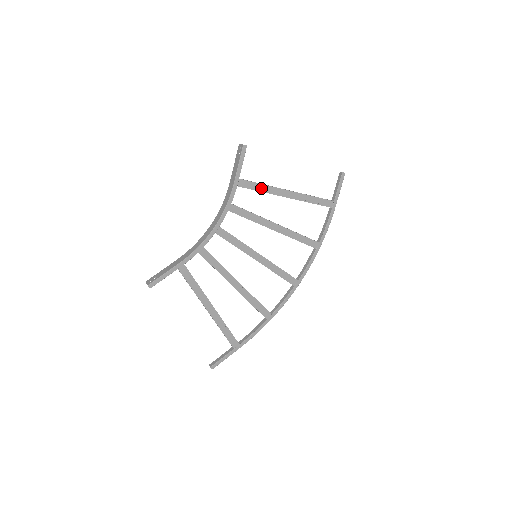
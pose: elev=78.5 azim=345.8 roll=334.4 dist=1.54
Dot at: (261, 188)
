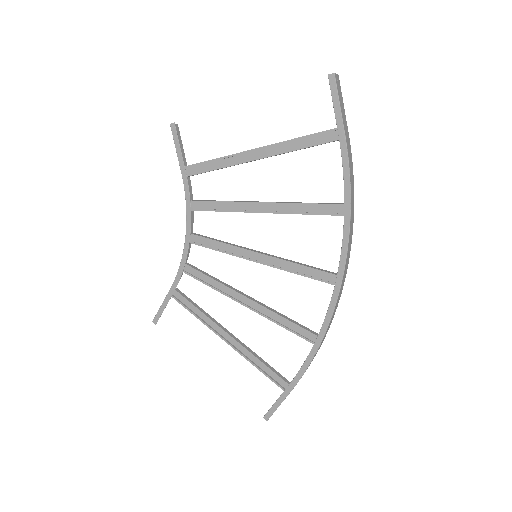
Dot at: (220, 164)
